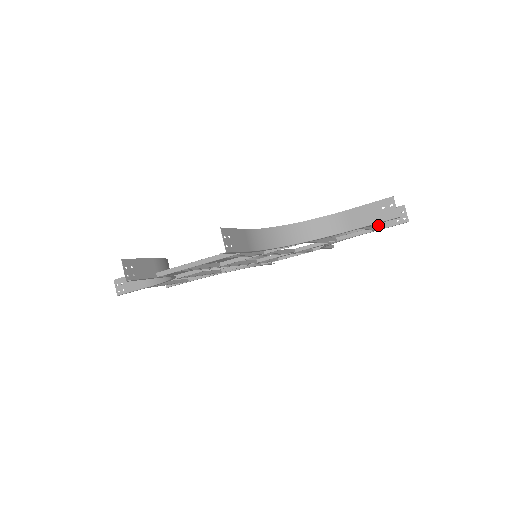
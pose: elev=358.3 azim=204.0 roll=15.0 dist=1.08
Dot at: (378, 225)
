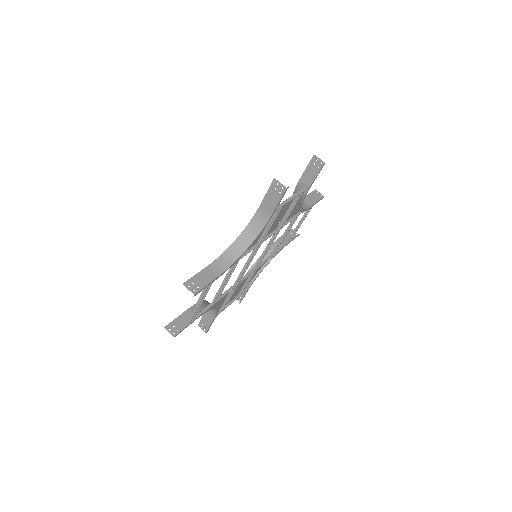
Dot at: occluded
